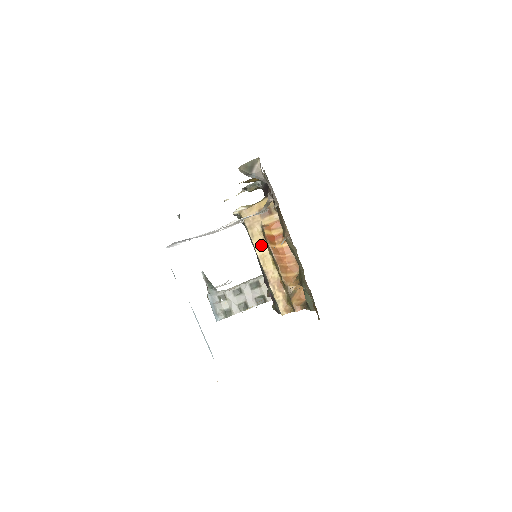
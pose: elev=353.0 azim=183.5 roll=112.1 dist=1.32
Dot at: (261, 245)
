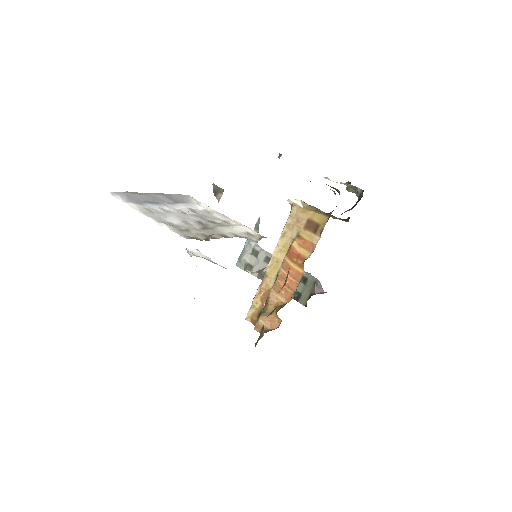
Dot at: (283, 249)
